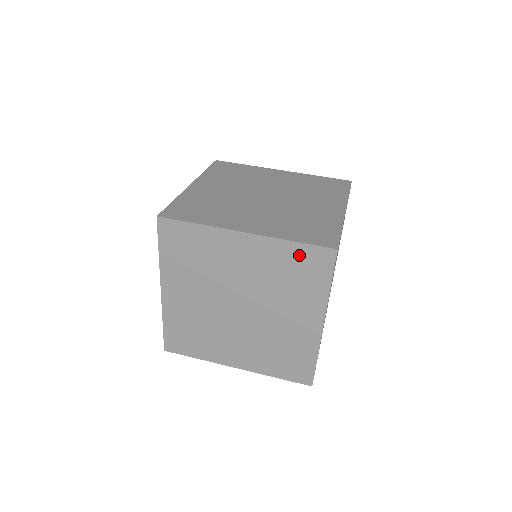
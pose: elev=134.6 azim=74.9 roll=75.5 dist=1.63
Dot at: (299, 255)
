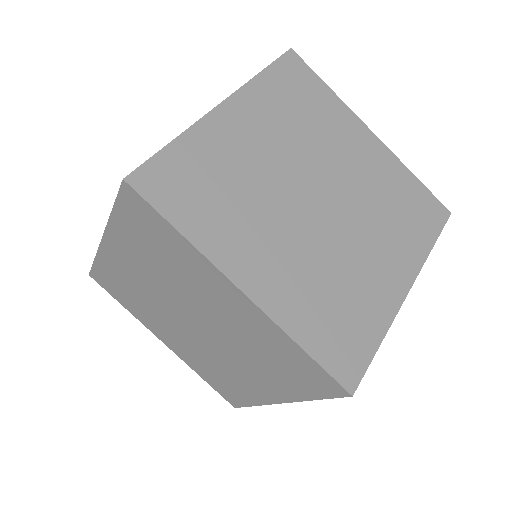
Dot at: (299, 360)
